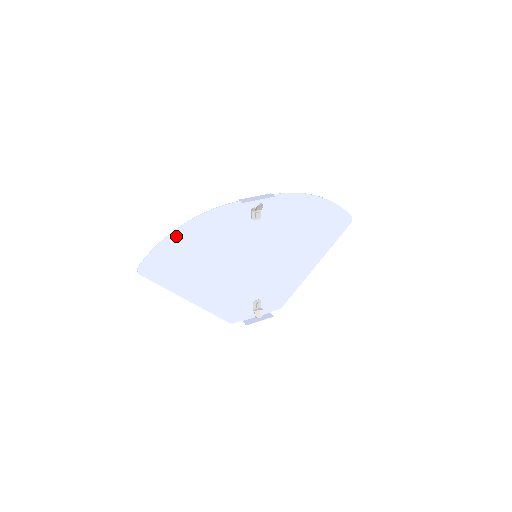
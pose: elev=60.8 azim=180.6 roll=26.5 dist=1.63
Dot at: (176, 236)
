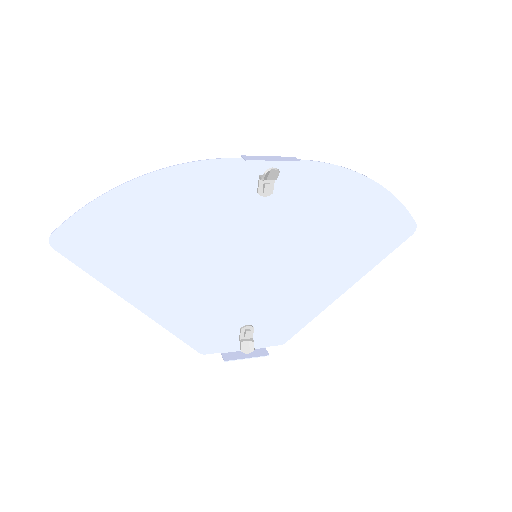
Dot at: (124, 195)
